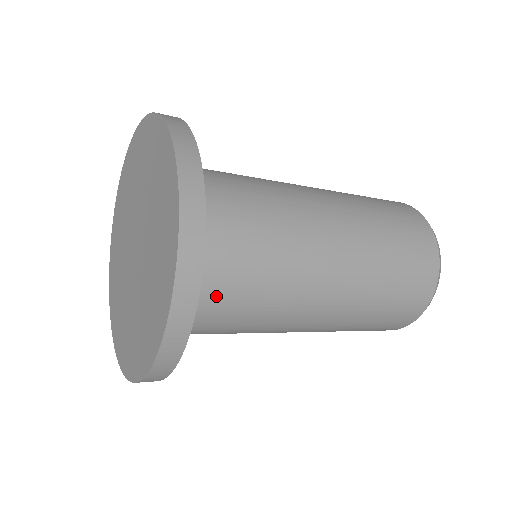
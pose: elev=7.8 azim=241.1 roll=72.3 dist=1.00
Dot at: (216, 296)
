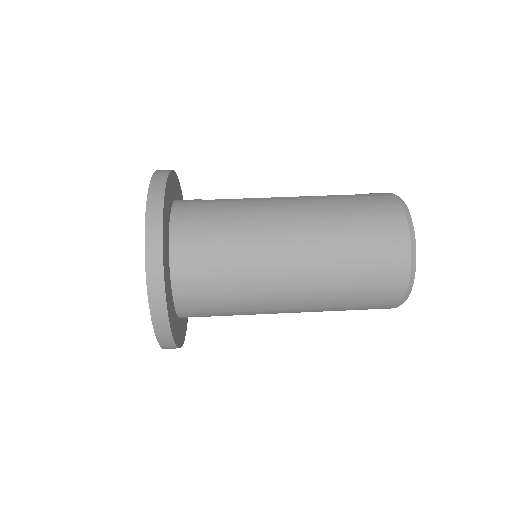
Dot at: occluded
